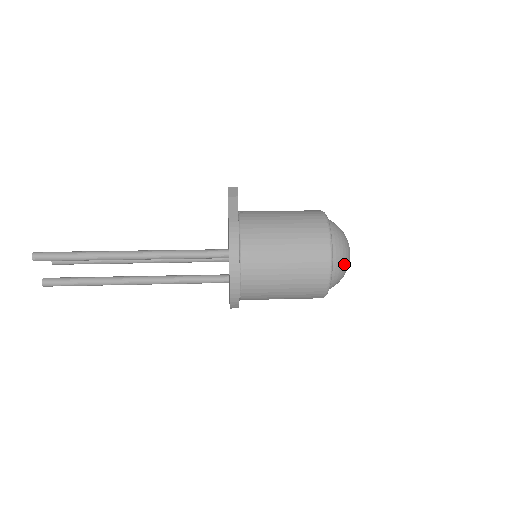
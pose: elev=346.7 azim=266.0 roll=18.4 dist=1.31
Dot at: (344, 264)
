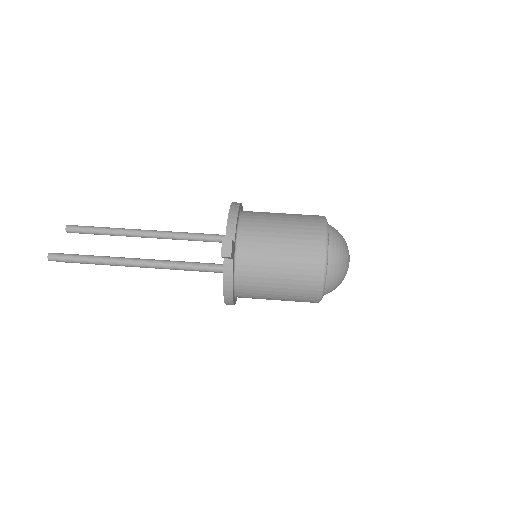
Dot at: (337, 286)
